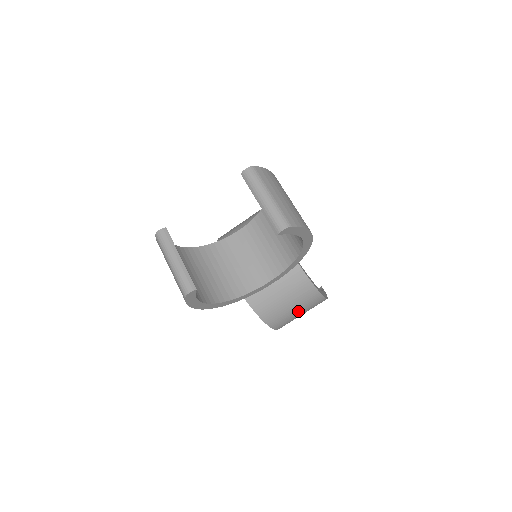
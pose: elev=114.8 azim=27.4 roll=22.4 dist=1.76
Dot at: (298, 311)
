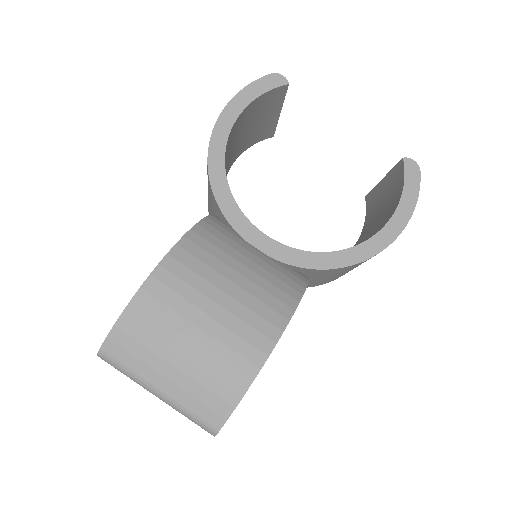
Dot at: occluded
